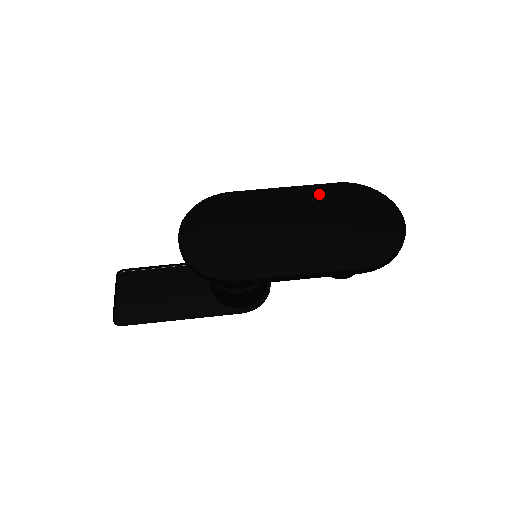
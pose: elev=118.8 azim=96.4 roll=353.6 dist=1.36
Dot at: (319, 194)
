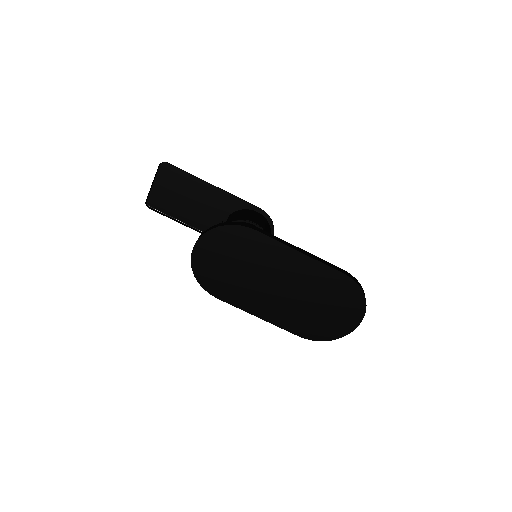
Dot at: (321, 274)
